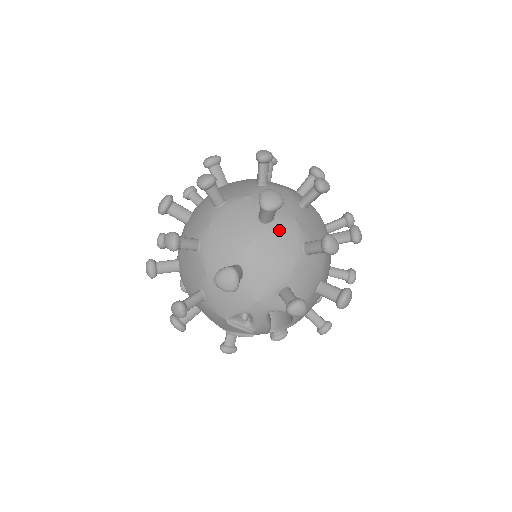
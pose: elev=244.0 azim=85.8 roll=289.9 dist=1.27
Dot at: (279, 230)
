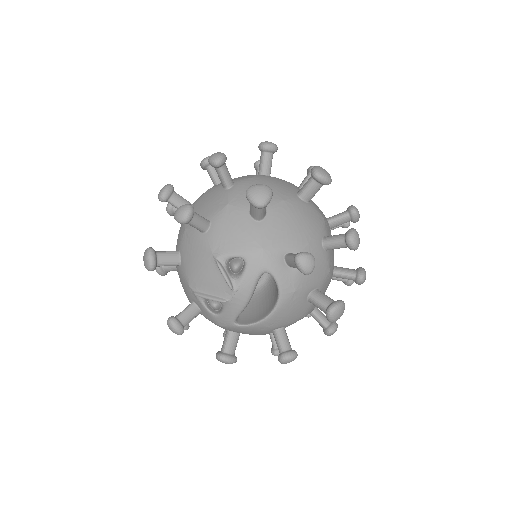
Dot at: (310, 211)
